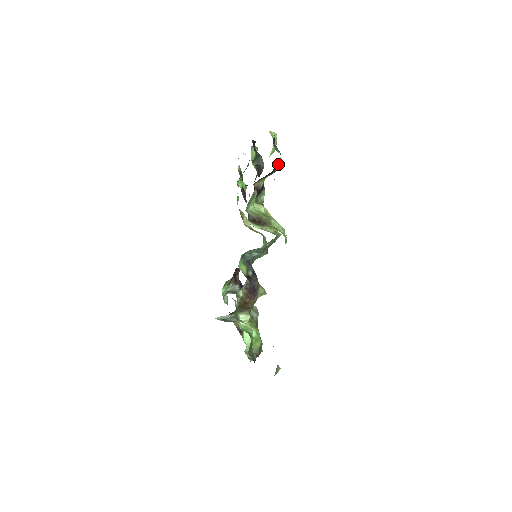
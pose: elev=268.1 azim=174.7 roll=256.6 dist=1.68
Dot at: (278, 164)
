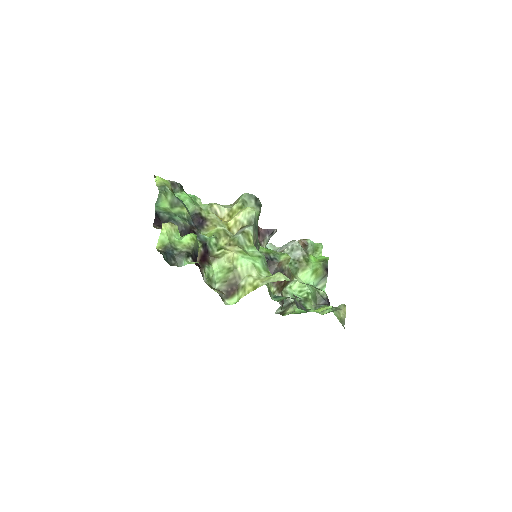
Dot at: (193, 249)
